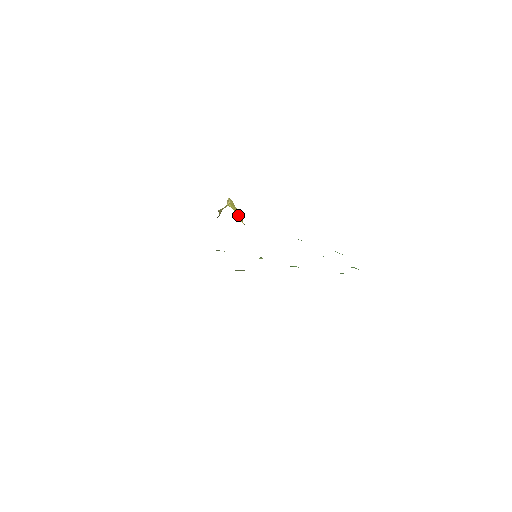
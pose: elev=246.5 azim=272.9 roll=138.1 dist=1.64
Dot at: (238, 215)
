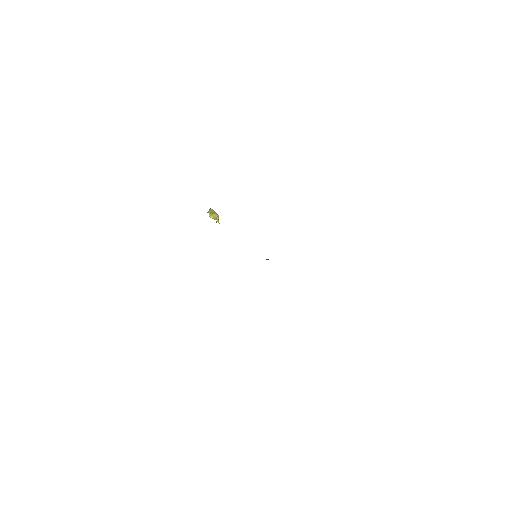
Dot at: (214, 216)
